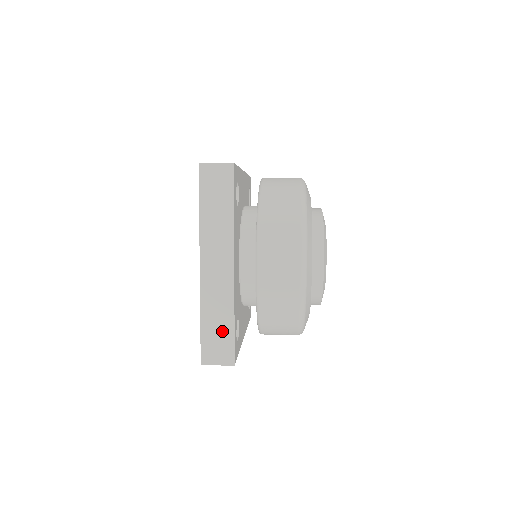
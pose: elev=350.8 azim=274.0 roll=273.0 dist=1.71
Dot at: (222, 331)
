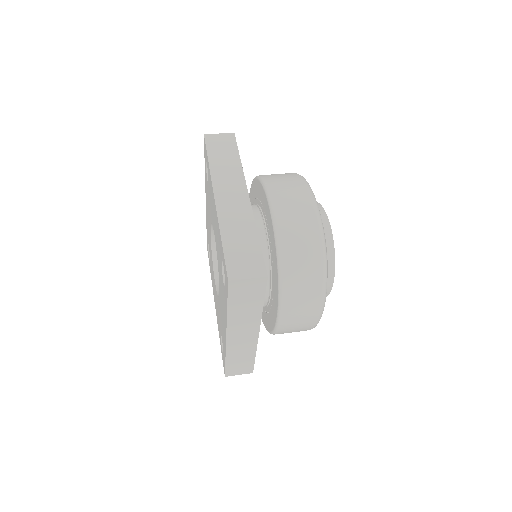
Dot at: (244, 362)
